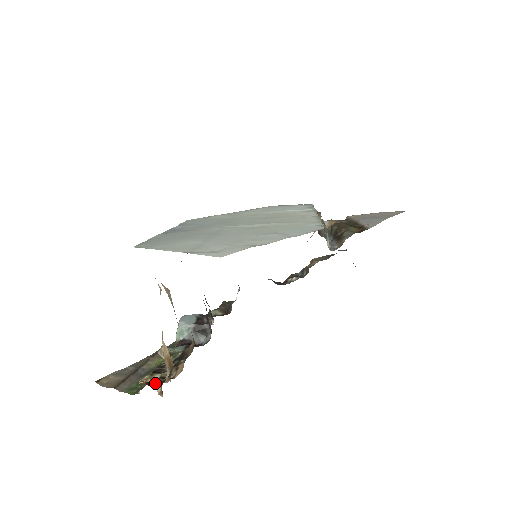
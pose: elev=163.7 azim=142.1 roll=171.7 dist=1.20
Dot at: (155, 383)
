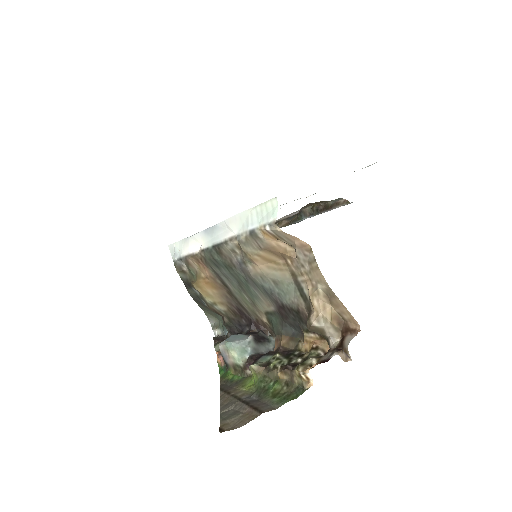
Dot at: (334, 353)
